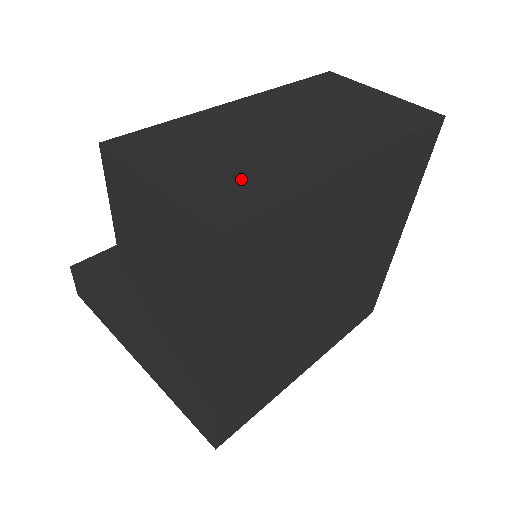
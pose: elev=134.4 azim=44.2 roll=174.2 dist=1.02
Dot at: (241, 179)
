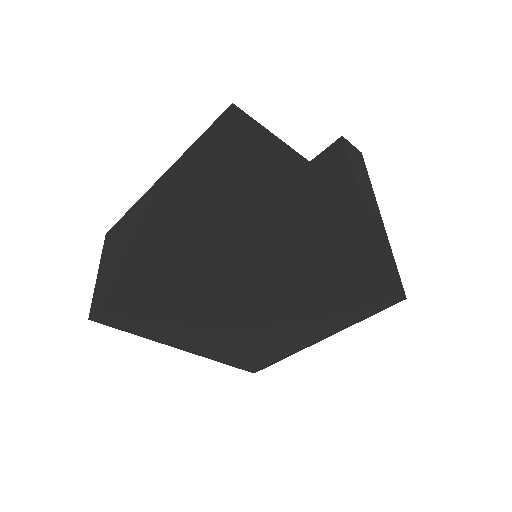
Dot at: (112, 277)
